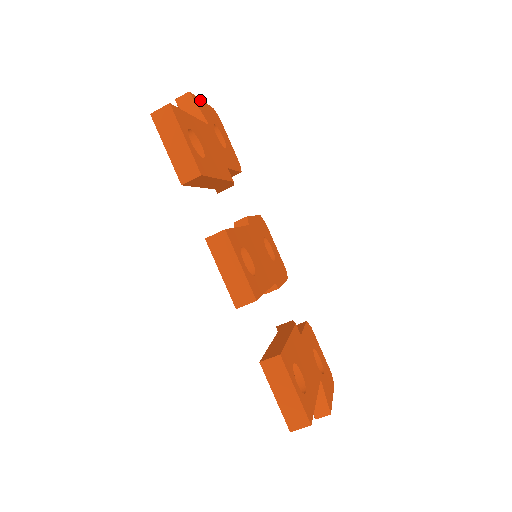
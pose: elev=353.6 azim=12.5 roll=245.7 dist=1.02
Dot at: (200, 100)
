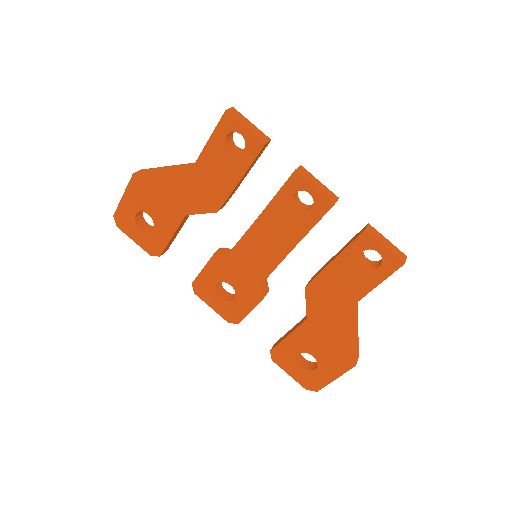
Dot at: occluded
